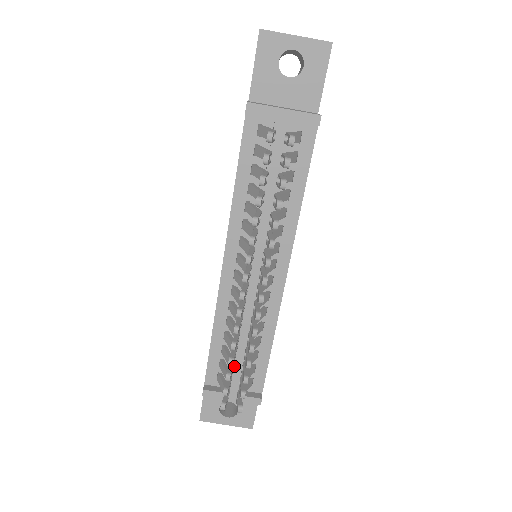
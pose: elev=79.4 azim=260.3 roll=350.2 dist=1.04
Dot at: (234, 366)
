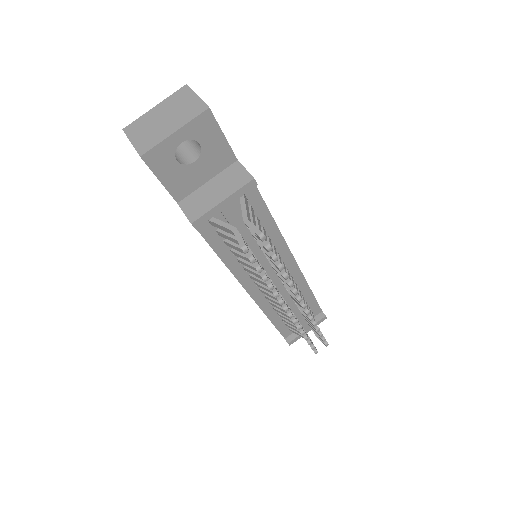
Dot at: occluded
